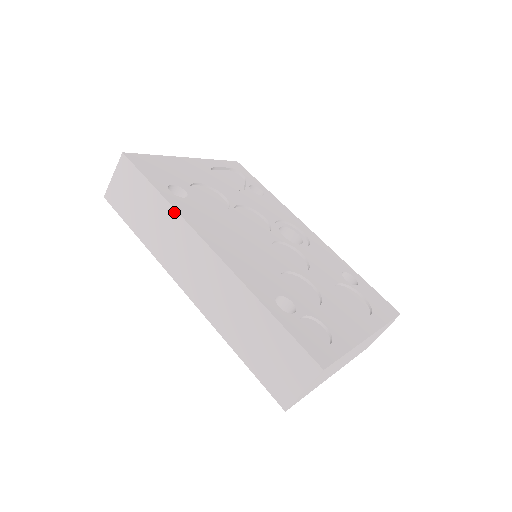
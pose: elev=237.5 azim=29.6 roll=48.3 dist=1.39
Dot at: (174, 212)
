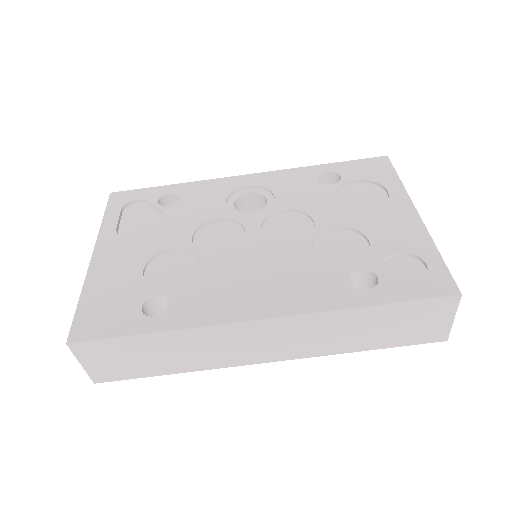
Dot at: (190, 331)
